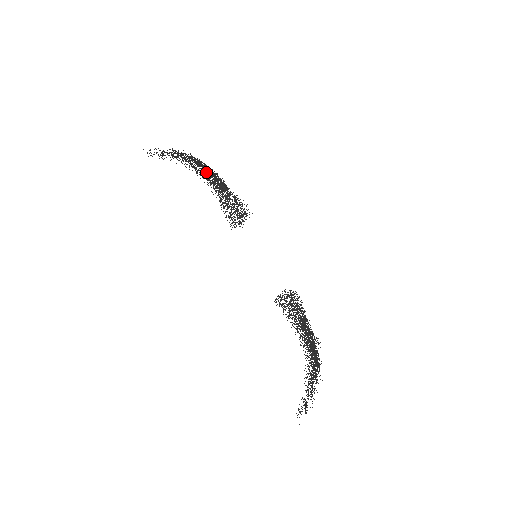
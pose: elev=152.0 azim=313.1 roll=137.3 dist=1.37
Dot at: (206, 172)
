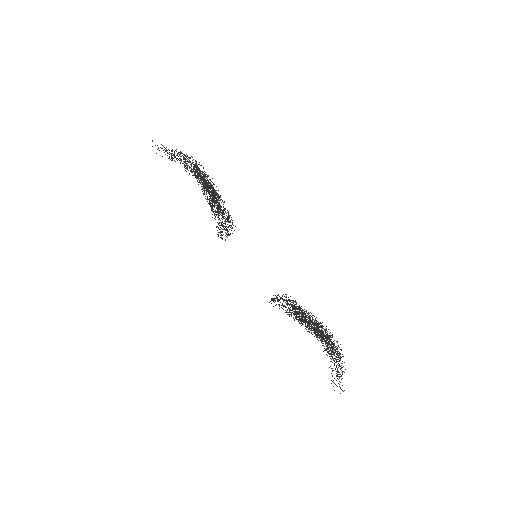
Dot at: (205, 182)
